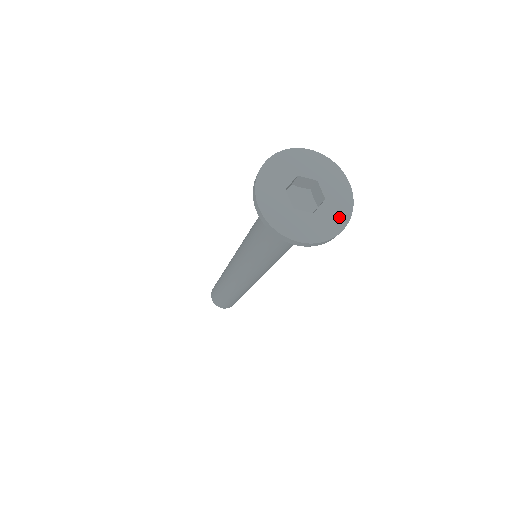
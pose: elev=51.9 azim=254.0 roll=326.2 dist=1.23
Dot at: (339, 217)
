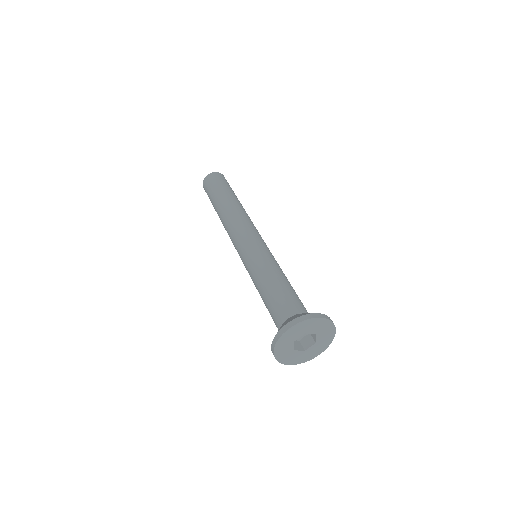
Dot at: (319, 350)
